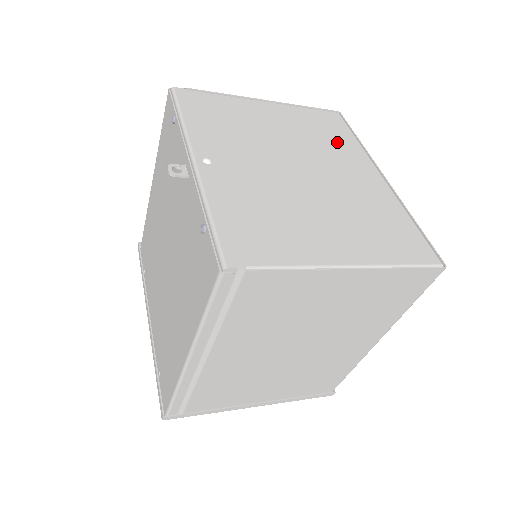
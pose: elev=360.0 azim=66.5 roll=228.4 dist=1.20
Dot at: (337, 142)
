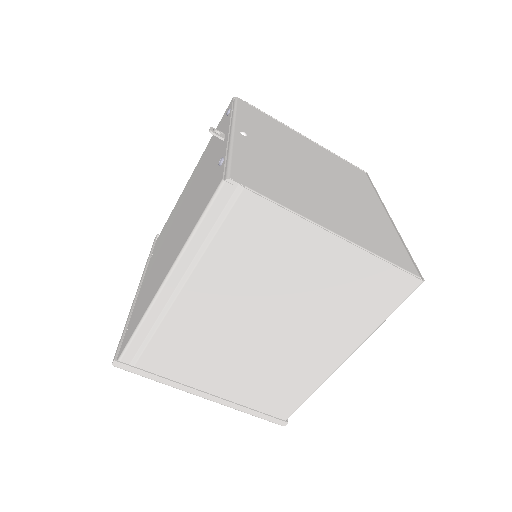
Dot at: (357, 182)
